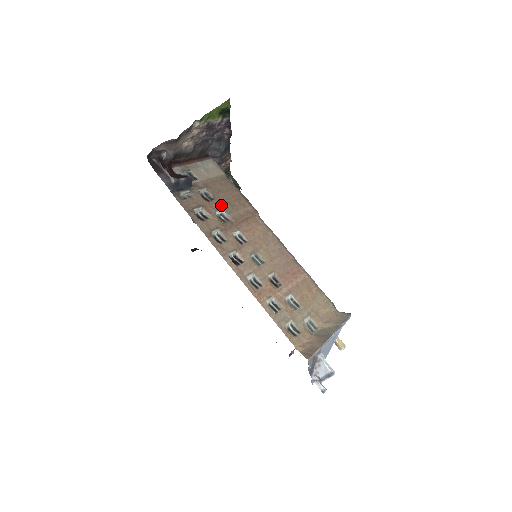
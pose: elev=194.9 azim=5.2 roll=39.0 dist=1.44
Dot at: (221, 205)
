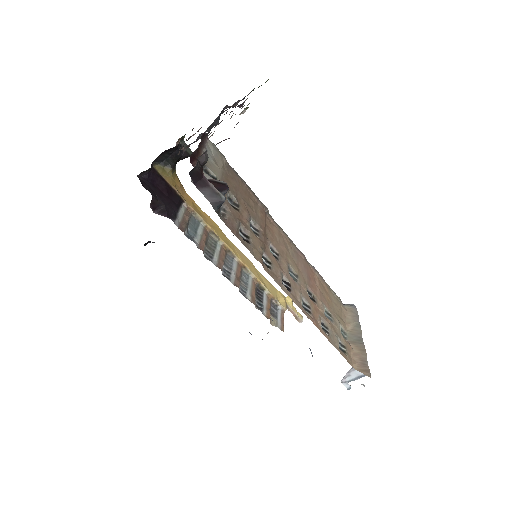
Dot at: (247, 212)
